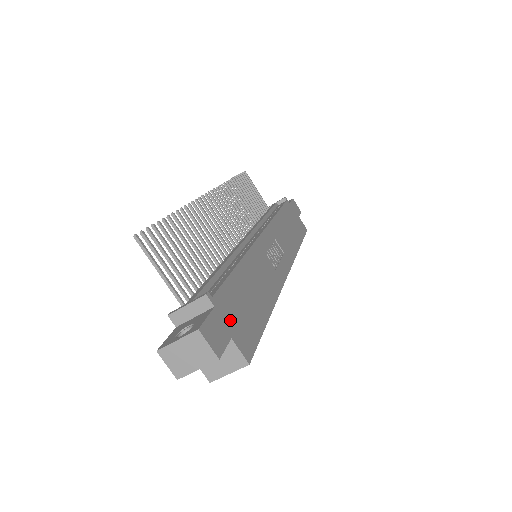
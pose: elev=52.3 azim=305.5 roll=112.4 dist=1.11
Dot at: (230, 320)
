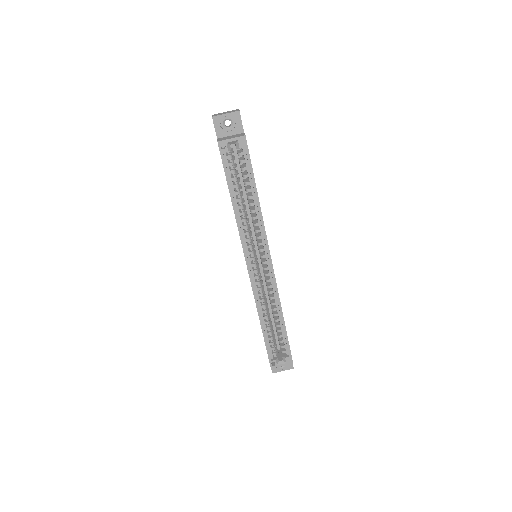
Dot at: occluded
